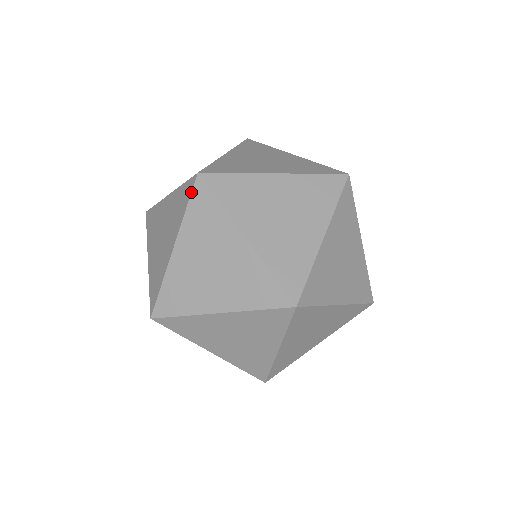
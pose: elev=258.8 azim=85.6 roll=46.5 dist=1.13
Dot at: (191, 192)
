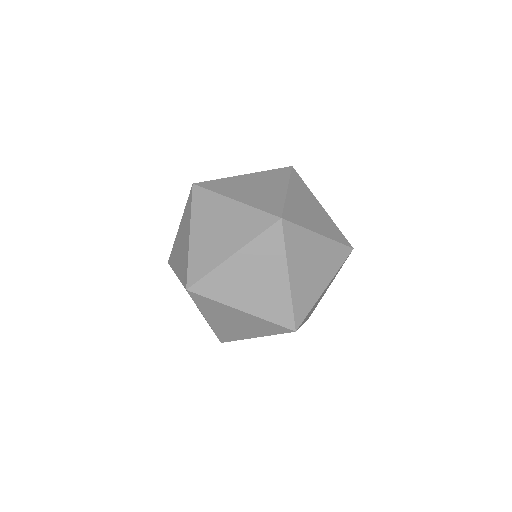
Dot at: (269, 227)
